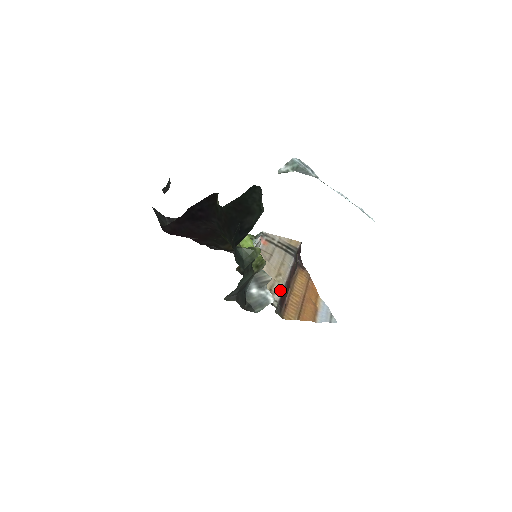
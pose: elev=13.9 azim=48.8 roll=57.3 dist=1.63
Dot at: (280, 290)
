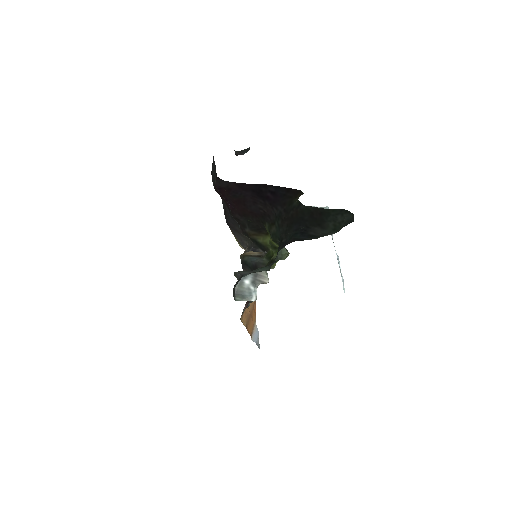
Dot at: occluded
